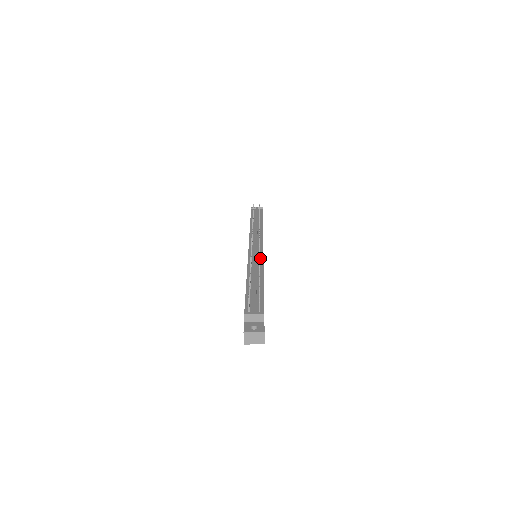
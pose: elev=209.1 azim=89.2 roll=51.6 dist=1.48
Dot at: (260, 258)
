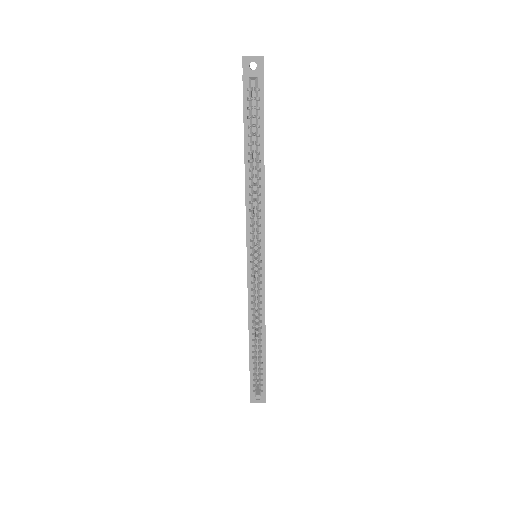
Dot at: occluded
